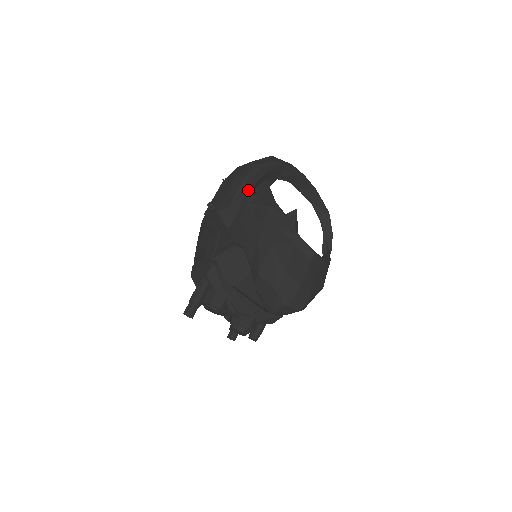
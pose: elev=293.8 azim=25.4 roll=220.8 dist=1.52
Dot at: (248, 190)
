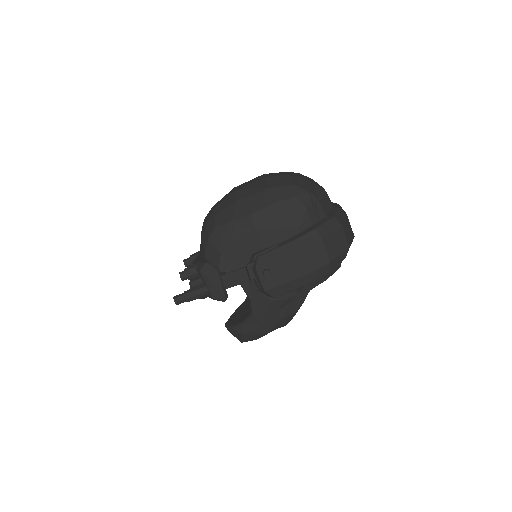
Dot at: occluded
